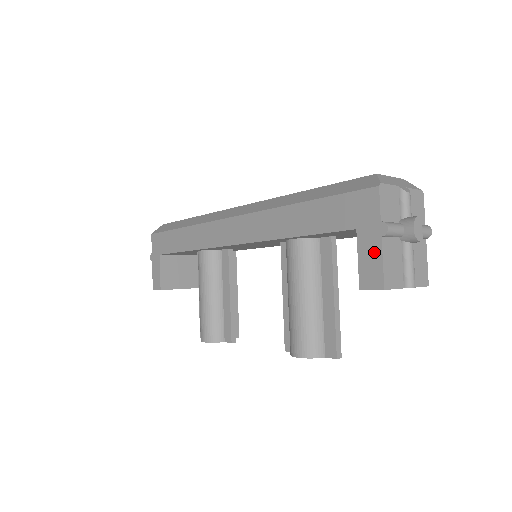
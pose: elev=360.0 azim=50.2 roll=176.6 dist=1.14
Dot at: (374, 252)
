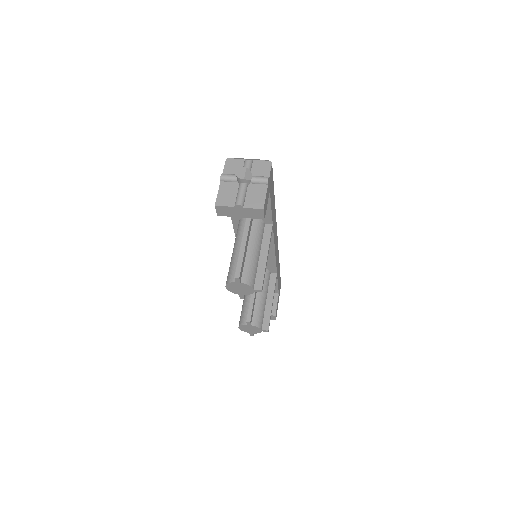
Dot at: occluded
